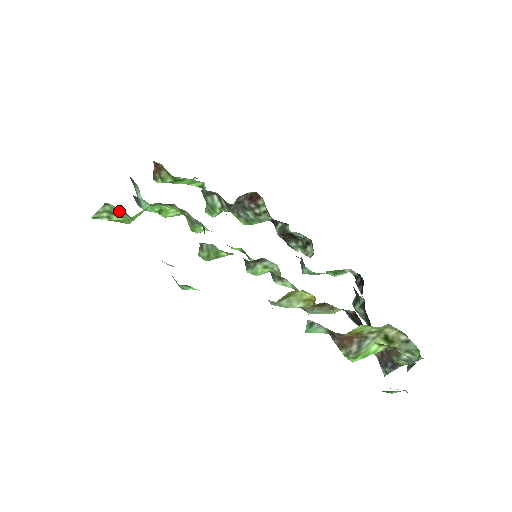
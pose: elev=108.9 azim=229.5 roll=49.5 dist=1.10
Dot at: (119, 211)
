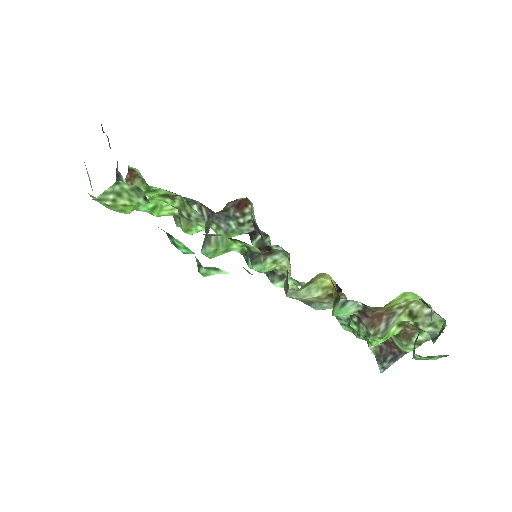
Dot at: (131, 192)
